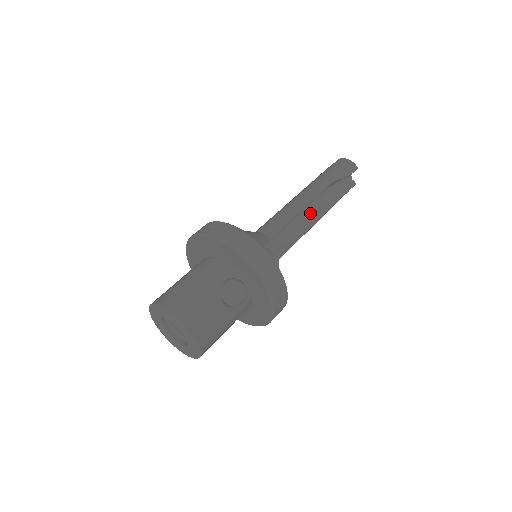
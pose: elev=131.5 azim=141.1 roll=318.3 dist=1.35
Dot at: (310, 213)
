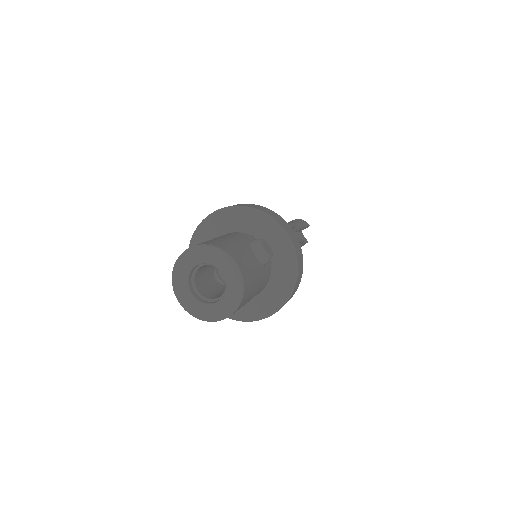
Dot at: occluded
